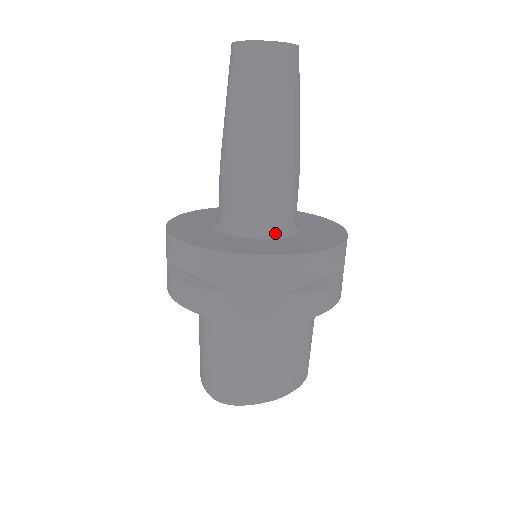
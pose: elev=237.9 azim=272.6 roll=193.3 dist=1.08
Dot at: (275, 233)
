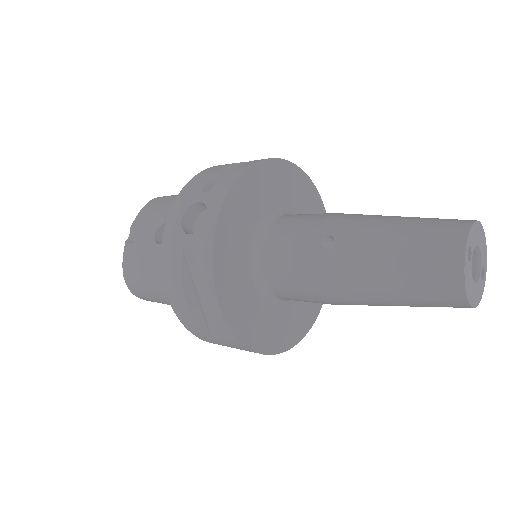
Dot at: (286, 300)
